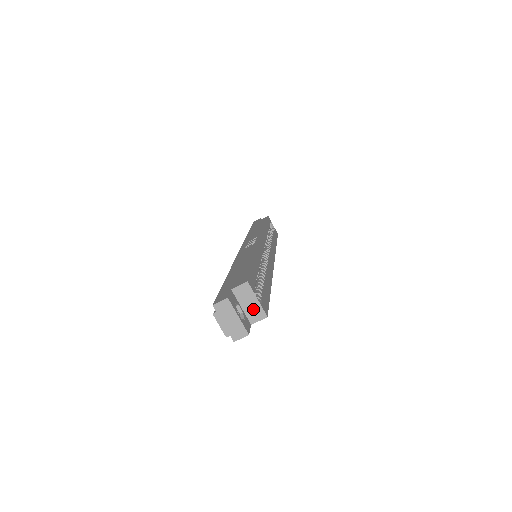
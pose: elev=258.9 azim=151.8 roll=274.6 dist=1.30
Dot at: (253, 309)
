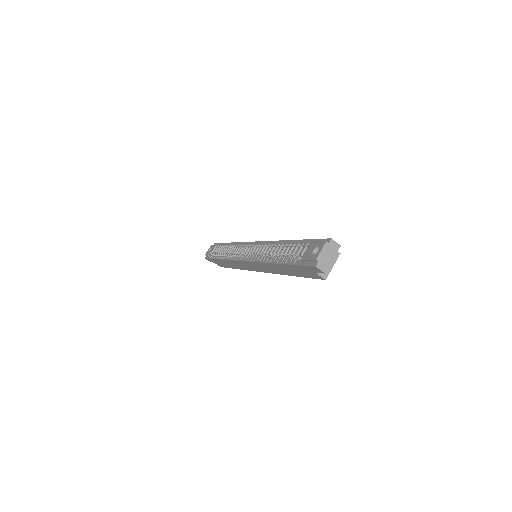
Dot at: occluded
